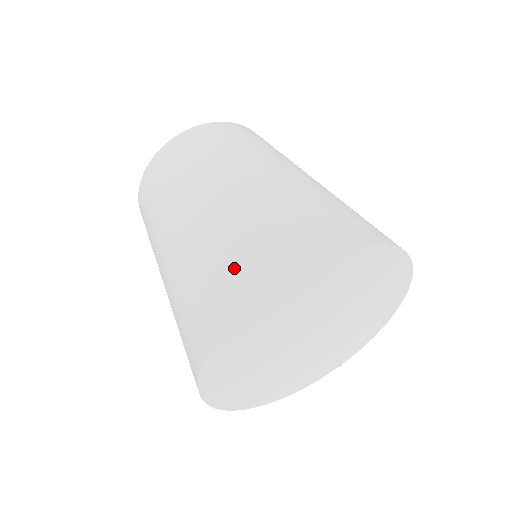
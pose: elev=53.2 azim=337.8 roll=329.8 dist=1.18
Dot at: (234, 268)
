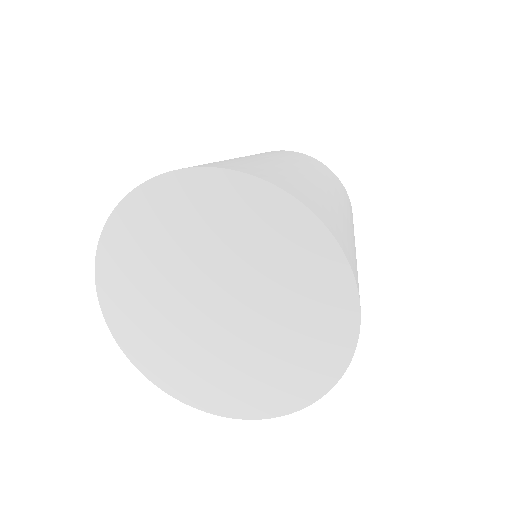
Dot at: (216, 163)
